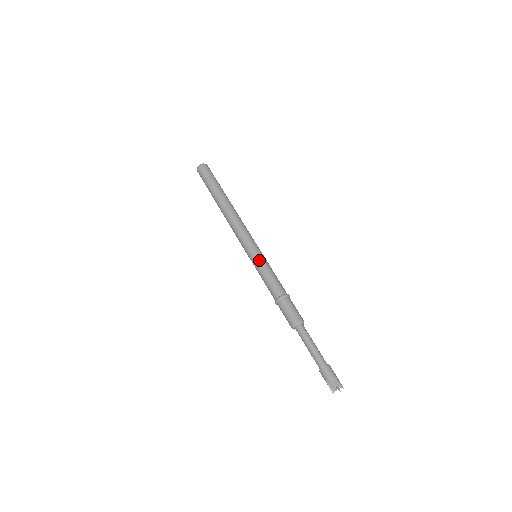
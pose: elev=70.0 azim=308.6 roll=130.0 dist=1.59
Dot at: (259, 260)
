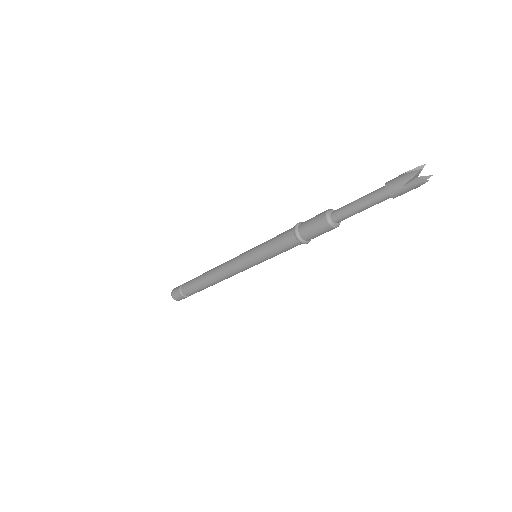
Dot at: (256, 248)
